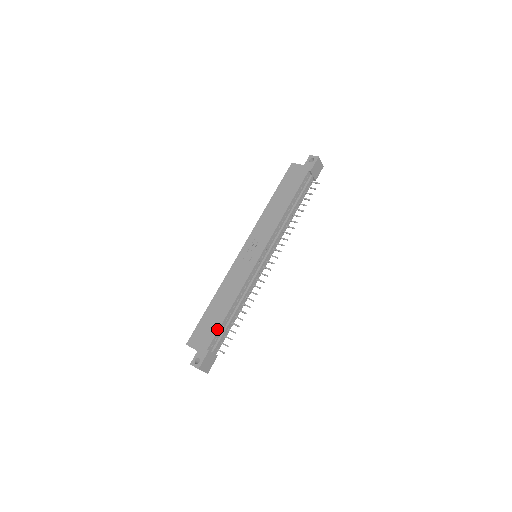
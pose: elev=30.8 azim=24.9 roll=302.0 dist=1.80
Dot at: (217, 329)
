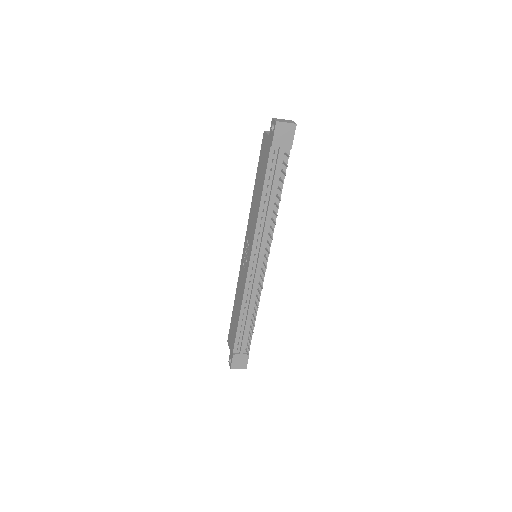
Dot at: (235, 335)
